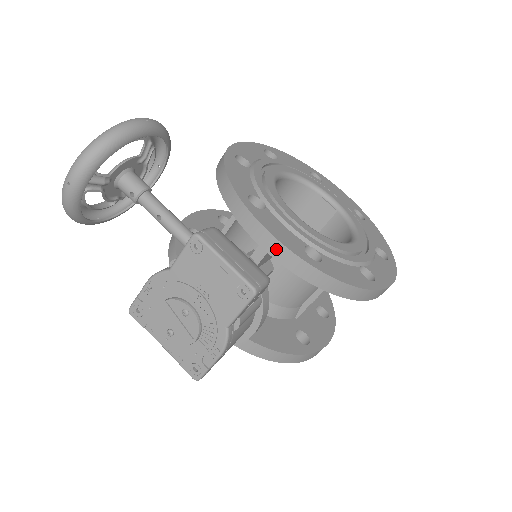
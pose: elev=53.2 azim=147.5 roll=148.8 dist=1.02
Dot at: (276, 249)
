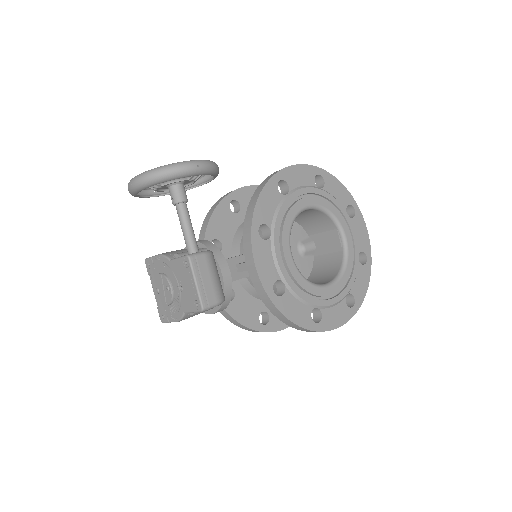
Dot at: (253, 274)
